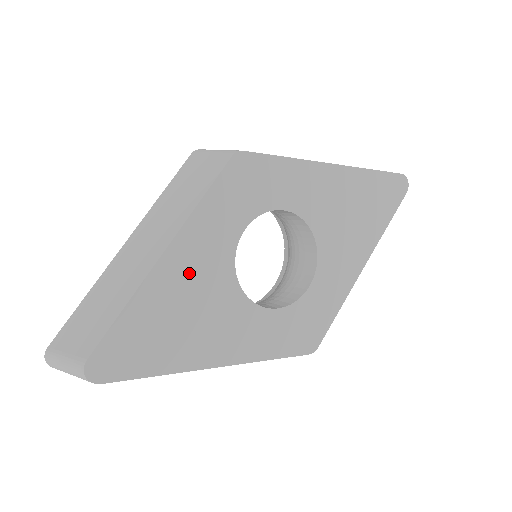
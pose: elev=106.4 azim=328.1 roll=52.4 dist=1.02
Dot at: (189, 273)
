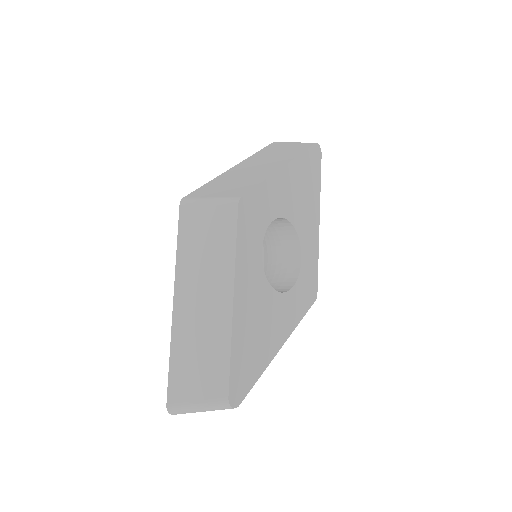
Dot at: (249, 302)
